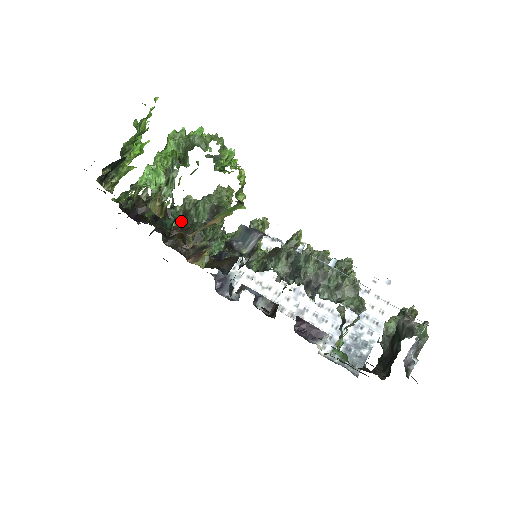
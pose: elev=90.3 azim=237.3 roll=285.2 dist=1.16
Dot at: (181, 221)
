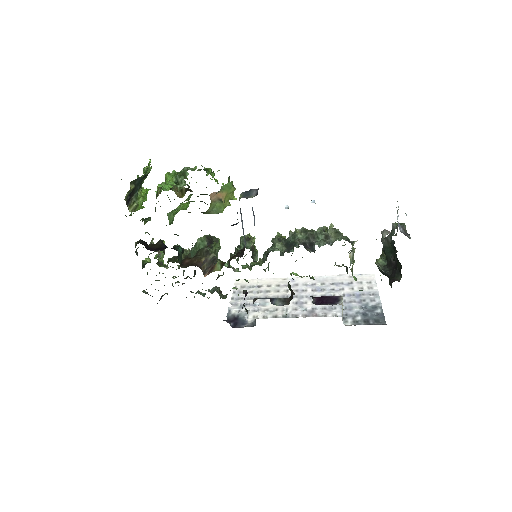
Dot at: occluded
